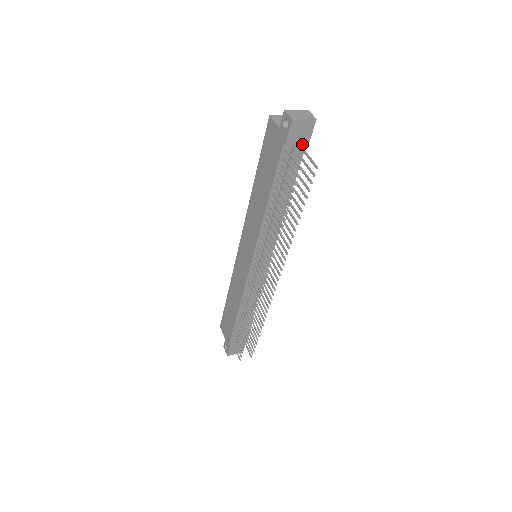
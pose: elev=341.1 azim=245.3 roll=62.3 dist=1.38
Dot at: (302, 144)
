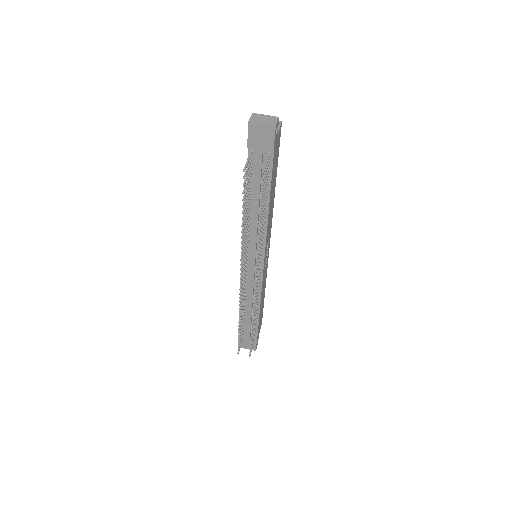
Dot at: (266, 149)
